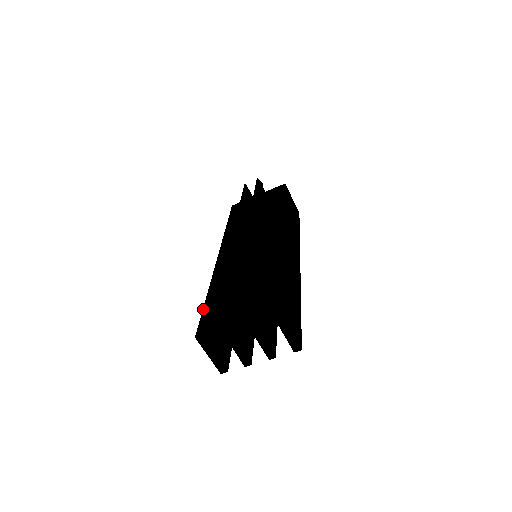
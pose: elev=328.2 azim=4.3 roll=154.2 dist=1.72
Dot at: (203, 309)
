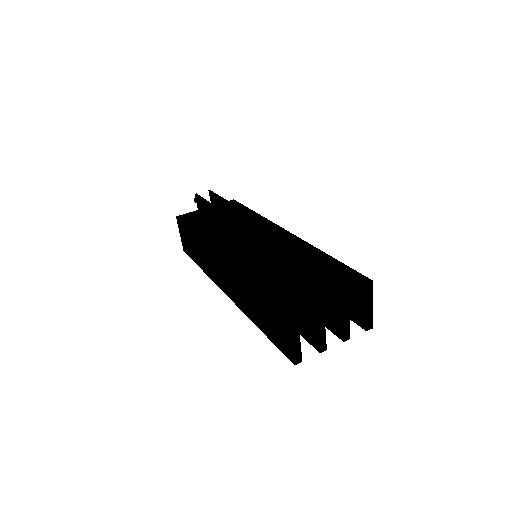
Dot at: (265, 294)
